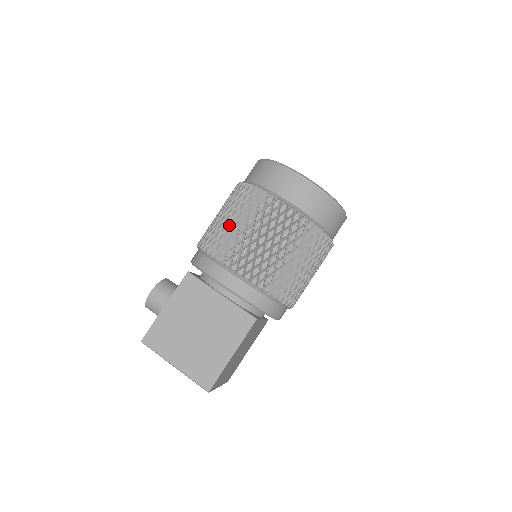
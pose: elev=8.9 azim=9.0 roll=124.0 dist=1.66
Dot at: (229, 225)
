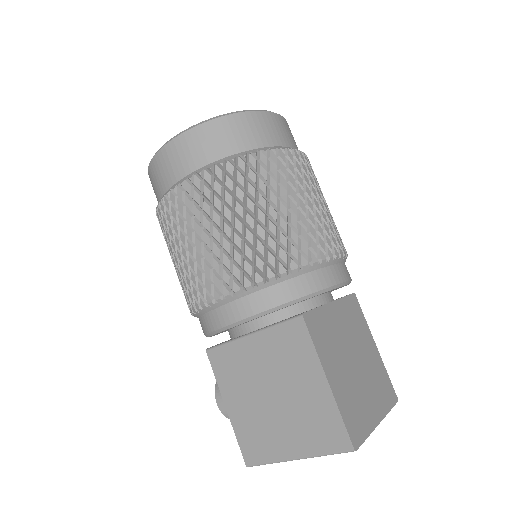
Dot at: (178, 266)
